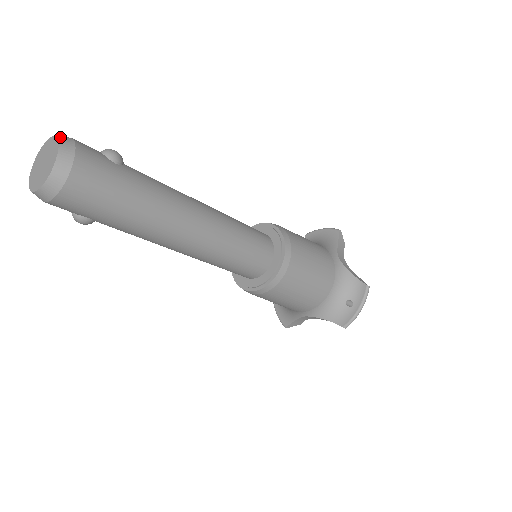
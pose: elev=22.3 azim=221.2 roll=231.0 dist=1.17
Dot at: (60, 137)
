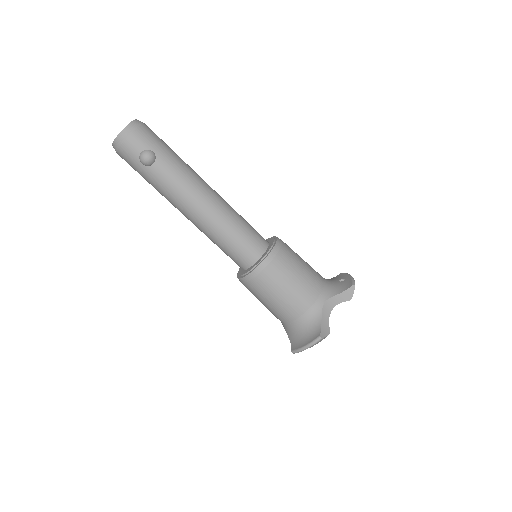
Dot at: occluded
